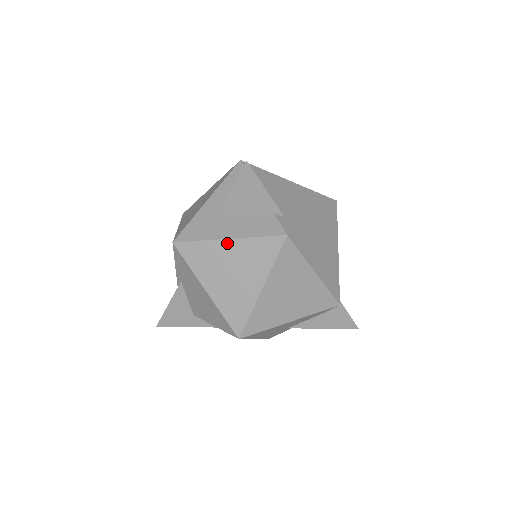
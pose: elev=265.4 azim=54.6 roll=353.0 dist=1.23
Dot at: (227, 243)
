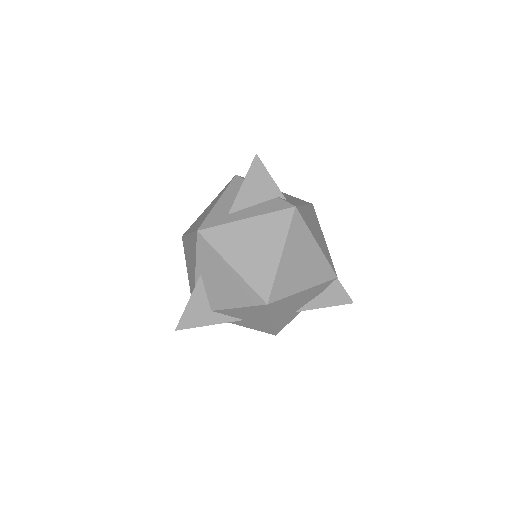
Dot at: (246, 222)
